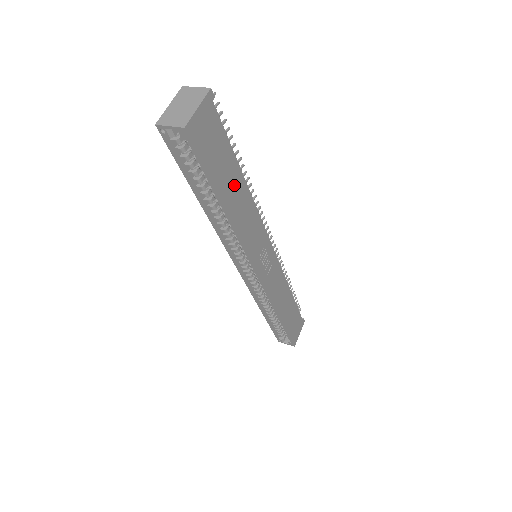
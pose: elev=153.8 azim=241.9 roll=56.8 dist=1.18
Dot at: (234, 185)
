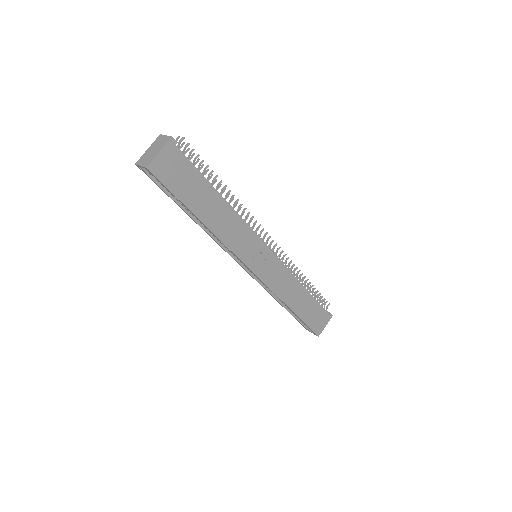
Dot at: (210, 203)
